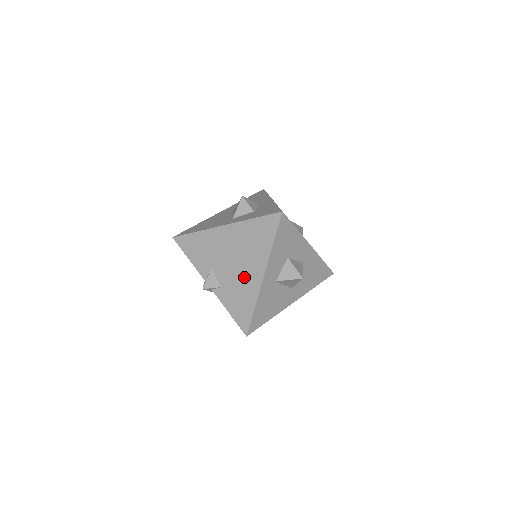
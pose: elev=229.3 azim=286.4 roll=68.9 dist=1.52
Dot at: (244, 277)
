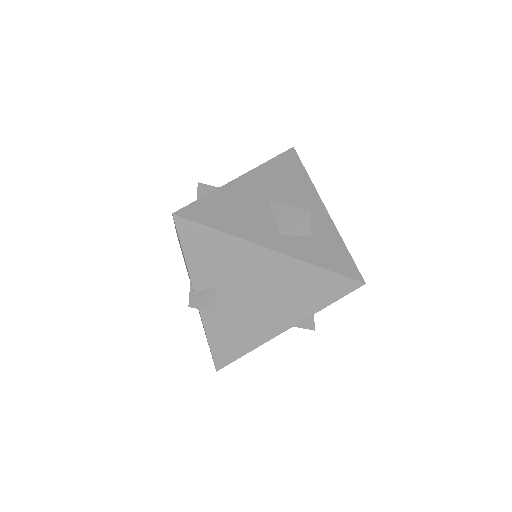
Dot at: (258, 319)
